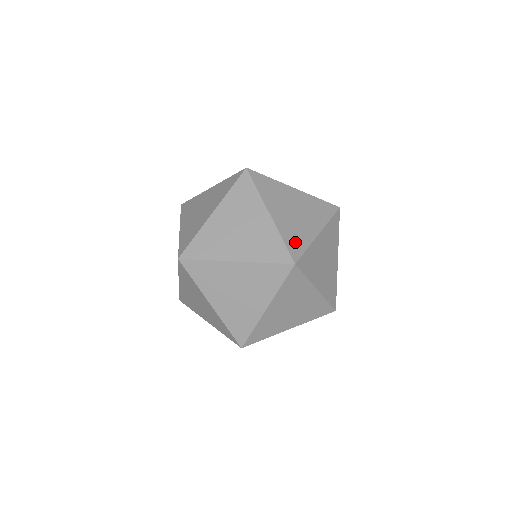
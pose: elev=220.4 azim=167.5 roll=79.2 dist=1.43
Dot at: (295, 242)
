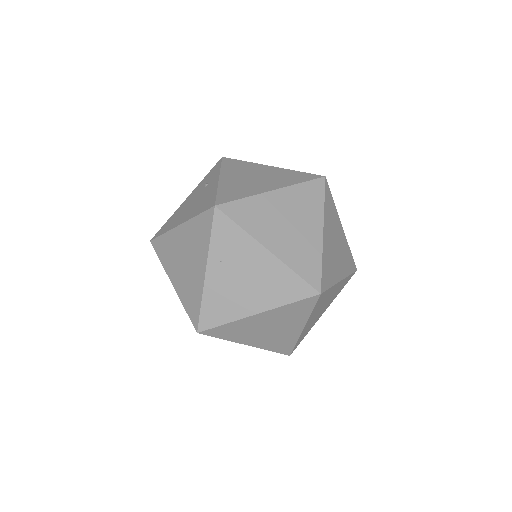
Dot at: (327, 274)
